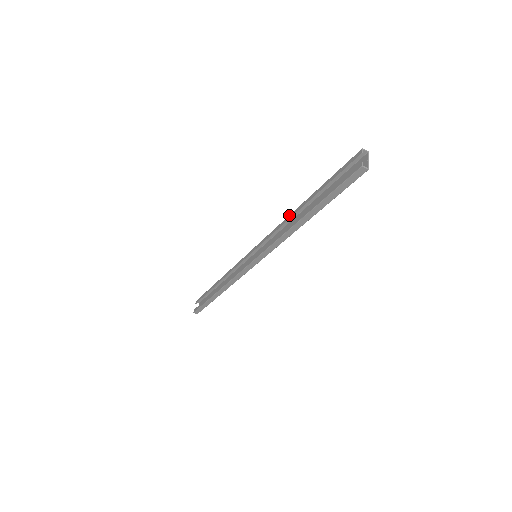
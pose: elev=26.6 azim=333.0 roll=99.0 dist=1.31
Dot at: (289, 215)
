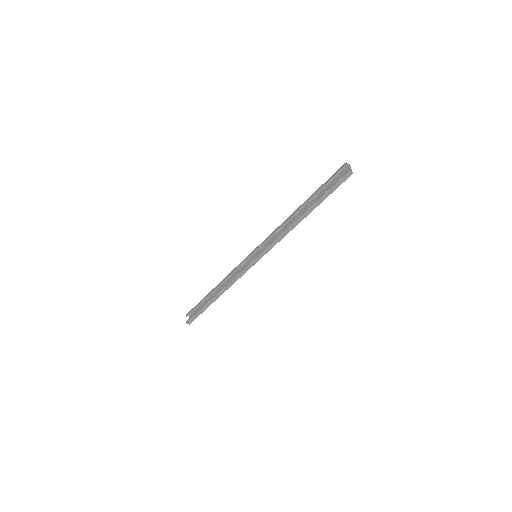
Dot at: (287, 218)
